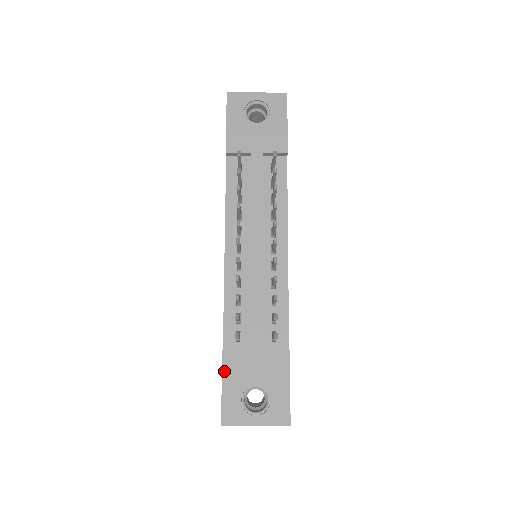
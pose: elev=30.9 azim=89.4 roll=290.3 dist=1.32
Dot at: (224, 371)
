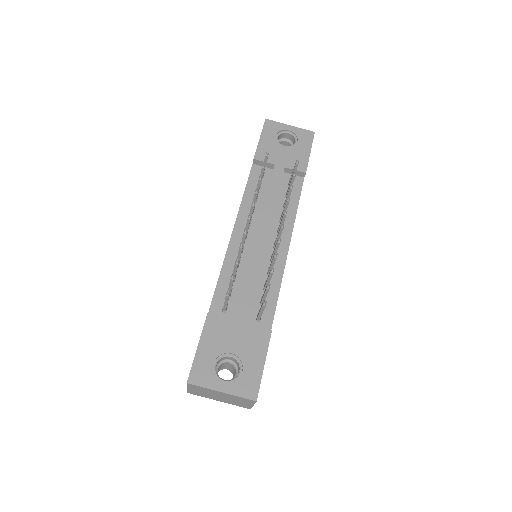
Dot at: (204, 332)
